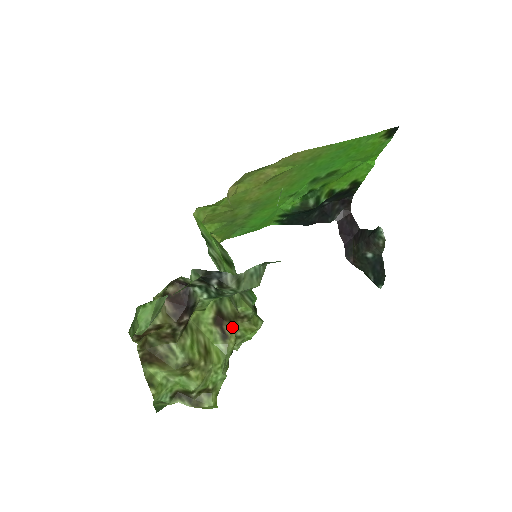
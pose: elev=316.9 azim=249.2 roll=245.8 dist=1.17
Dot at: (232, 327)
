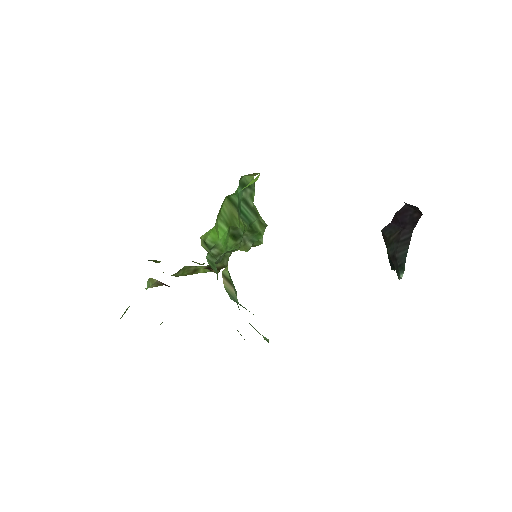
Dot at: (218, 270)
